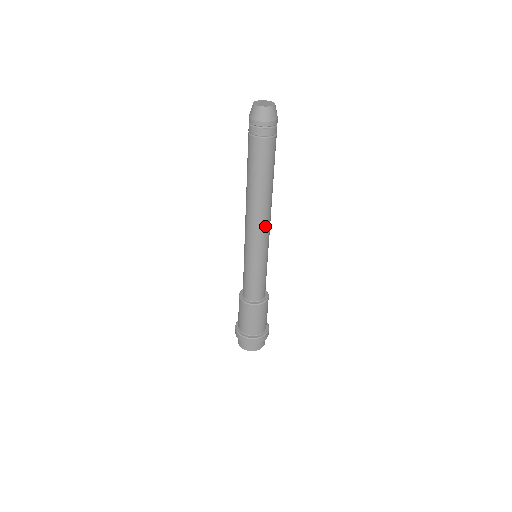
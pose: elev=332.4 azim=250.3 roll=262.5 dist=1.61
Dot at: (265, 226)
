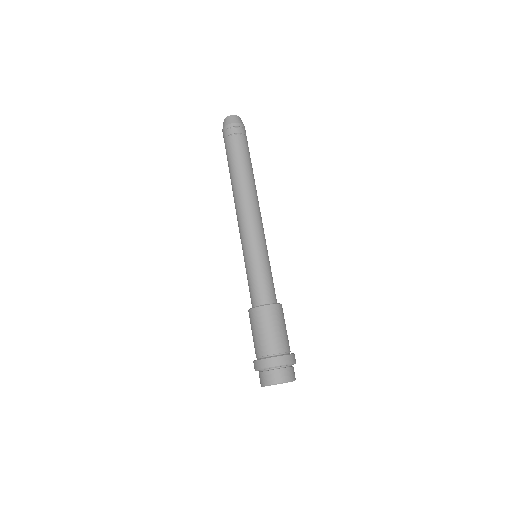
Dot at: (245, 213)
